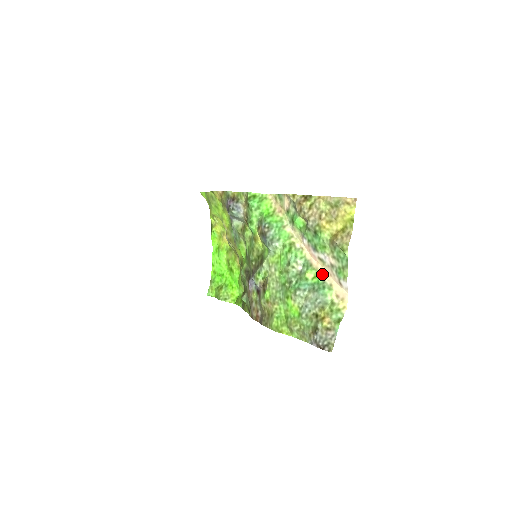
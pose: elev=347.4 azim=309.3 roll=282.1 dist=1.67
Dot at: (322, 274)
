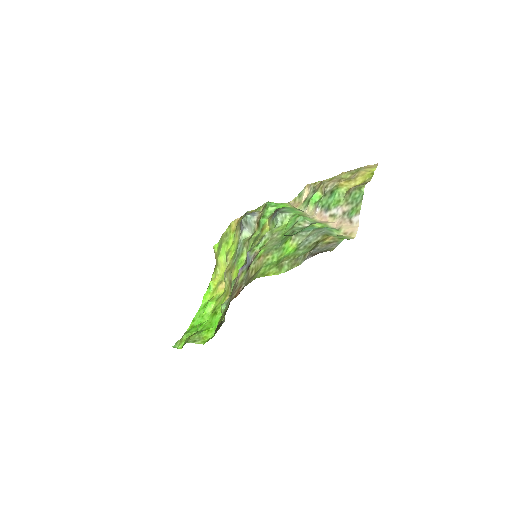
Dot at: (331, 225)
